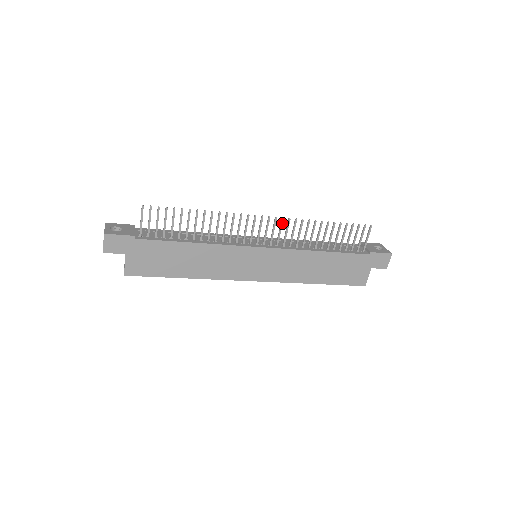
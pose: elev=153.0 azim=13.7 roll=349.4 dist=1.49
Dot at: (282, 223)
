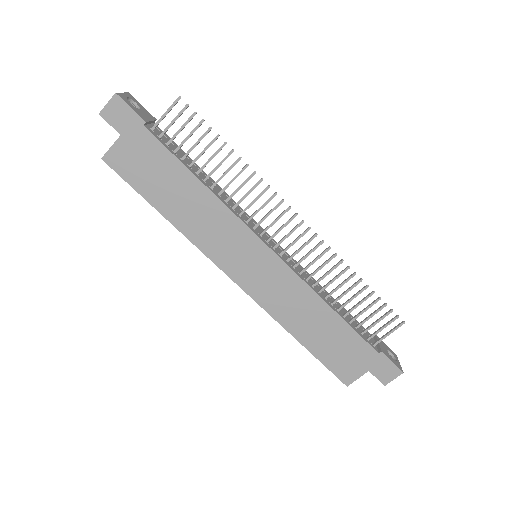
Dot at: (312, 239)
